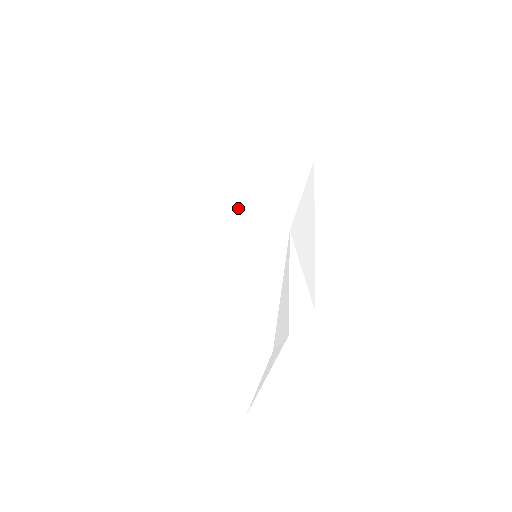
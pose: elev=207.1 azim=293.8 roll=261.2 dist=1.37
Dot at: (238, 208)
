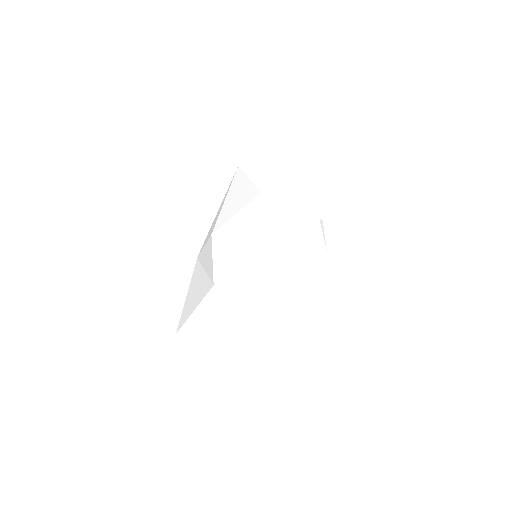
Dot at: (288, 205)
